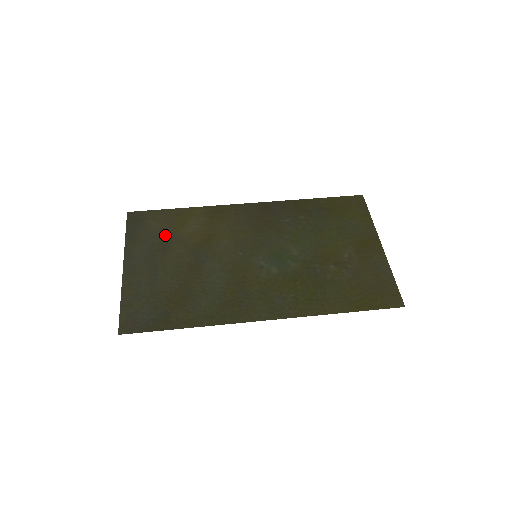
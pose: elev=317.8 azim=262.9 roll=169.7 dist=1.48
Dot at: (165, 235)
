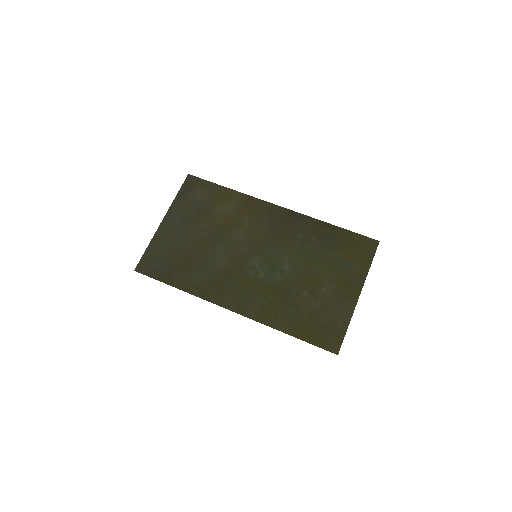
Dot at: (203, 207)
